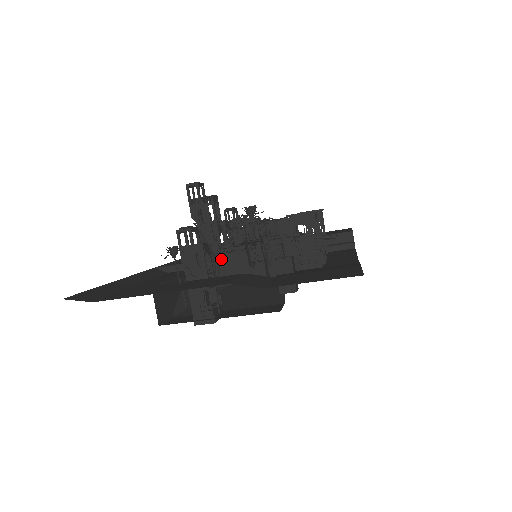
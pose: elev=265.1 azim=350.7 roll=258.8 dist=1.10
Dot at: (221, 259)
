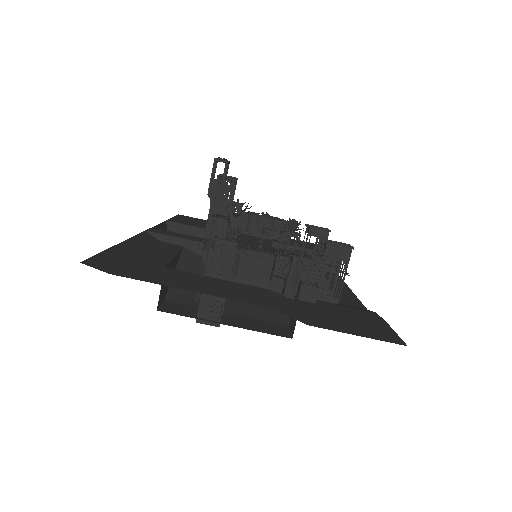
Dot at: occluded
